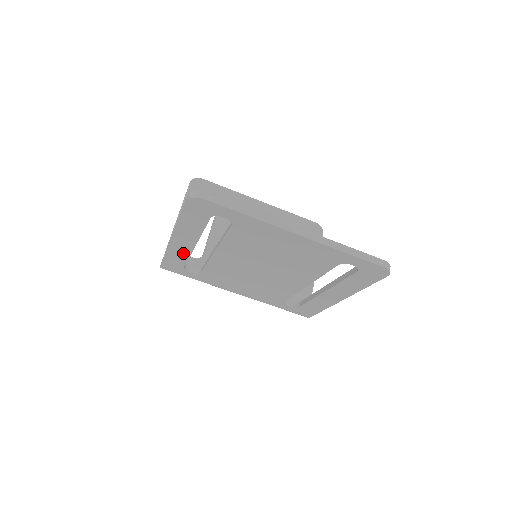
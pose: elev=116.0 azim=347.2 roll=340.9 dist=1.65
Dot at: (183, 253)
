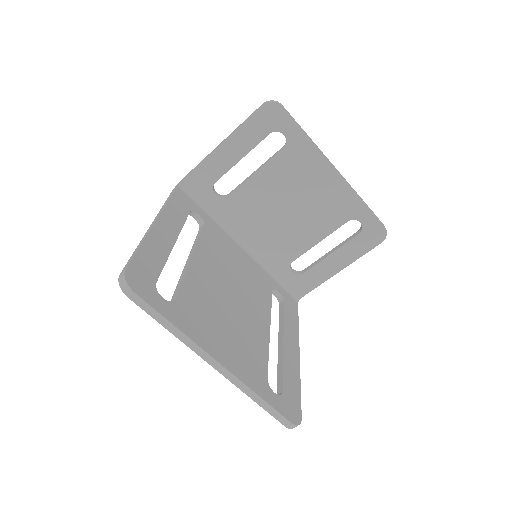
Dot at: occluded
